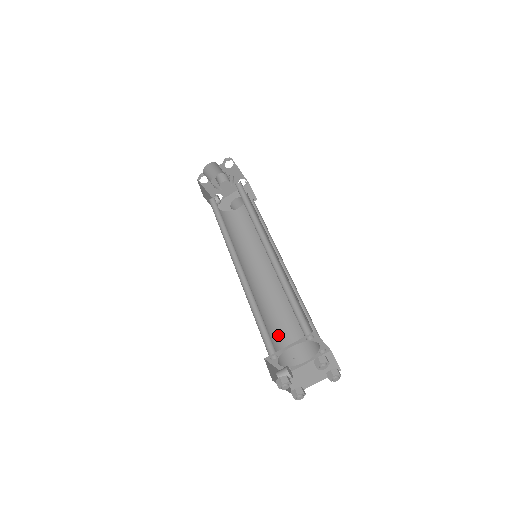
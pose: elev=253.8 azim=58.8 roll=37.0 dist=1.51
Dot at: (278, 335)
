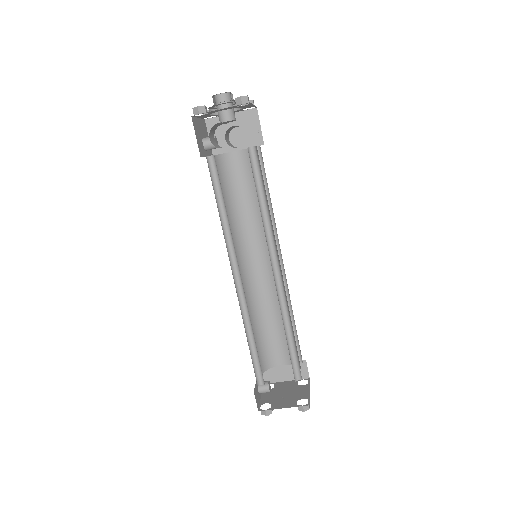
Dot at: (262, 338)
